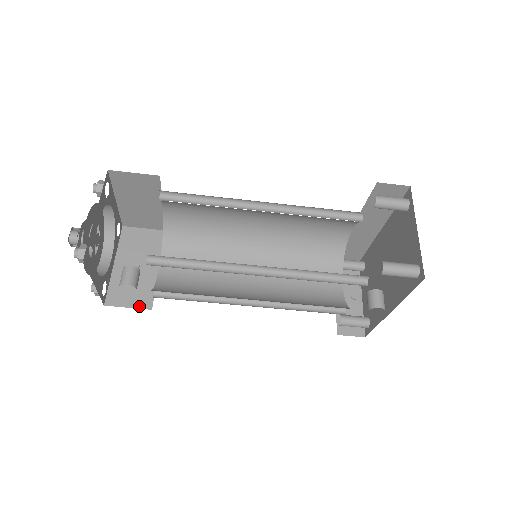
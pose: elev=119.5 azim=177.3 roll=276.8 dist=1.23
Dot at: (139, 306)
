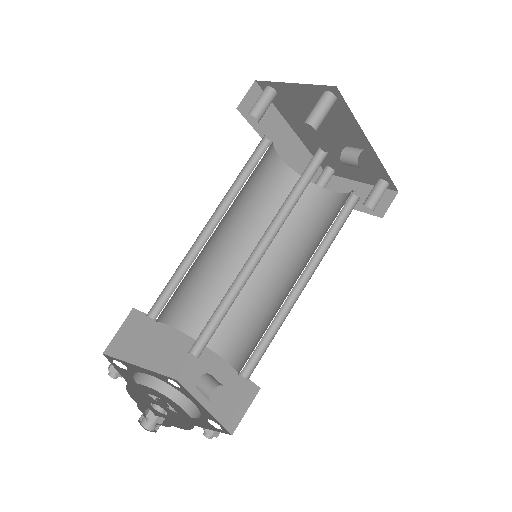
Dot at: (251, 400)
